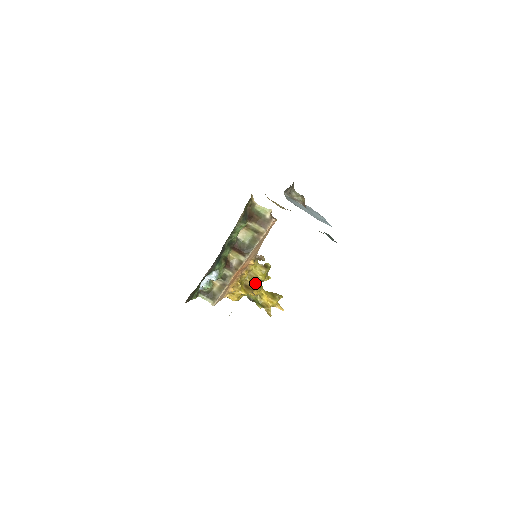
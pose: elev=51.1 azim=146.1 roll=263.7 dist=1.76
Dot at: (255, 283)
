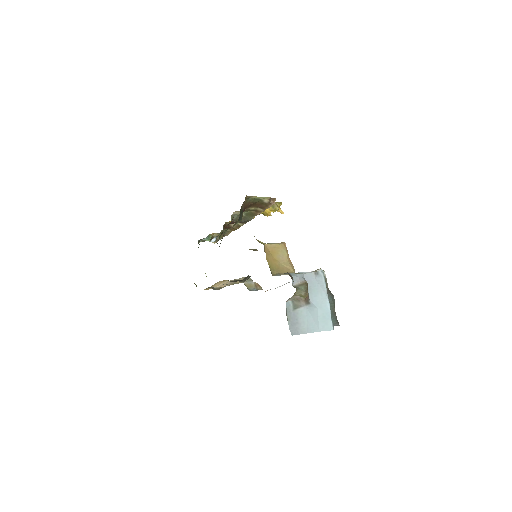
Dot at: occluded
